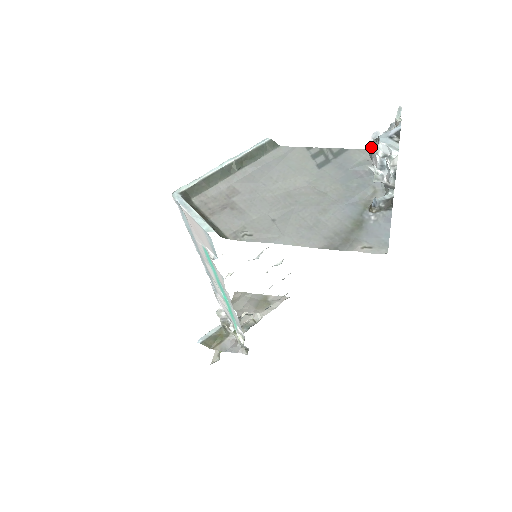
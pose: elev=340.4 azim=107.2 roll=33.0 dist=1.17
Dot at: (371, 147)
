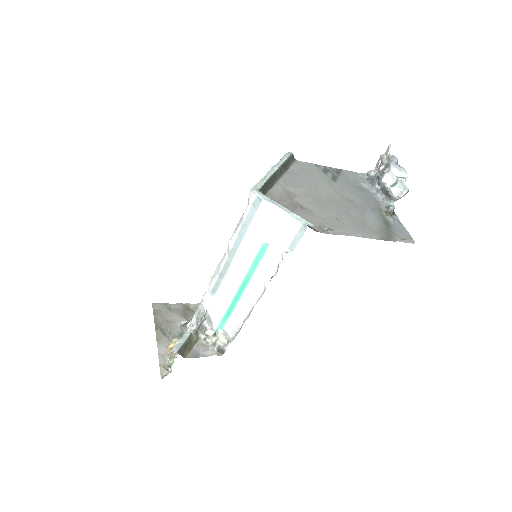
Dot at: (377, 170)
